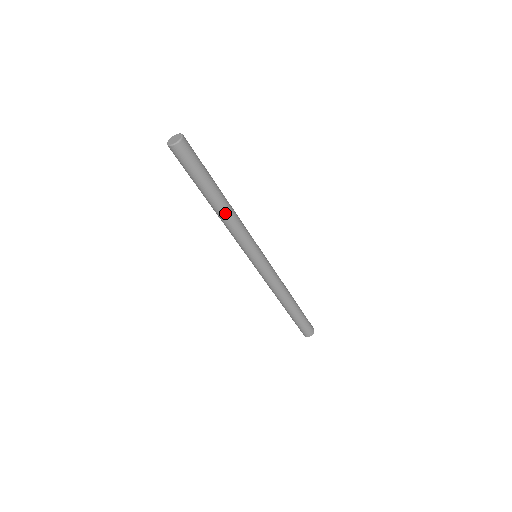
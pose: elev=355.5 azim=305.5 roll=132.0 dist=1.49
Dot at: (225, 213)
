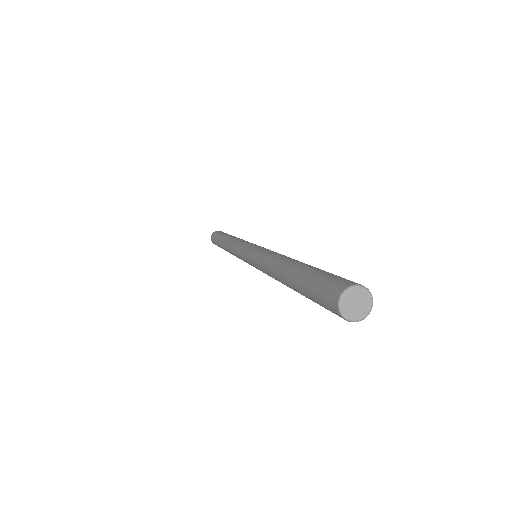
Dot at: occluded
